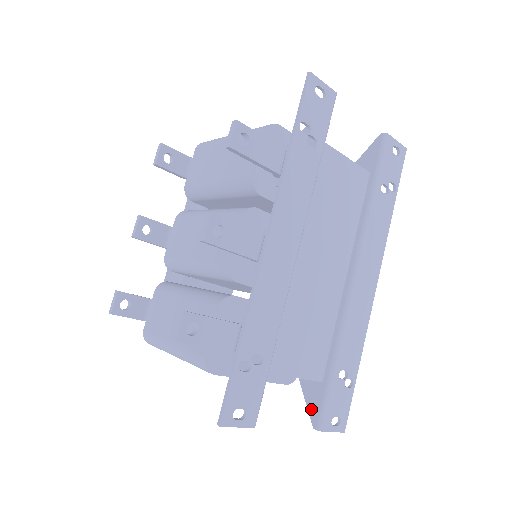
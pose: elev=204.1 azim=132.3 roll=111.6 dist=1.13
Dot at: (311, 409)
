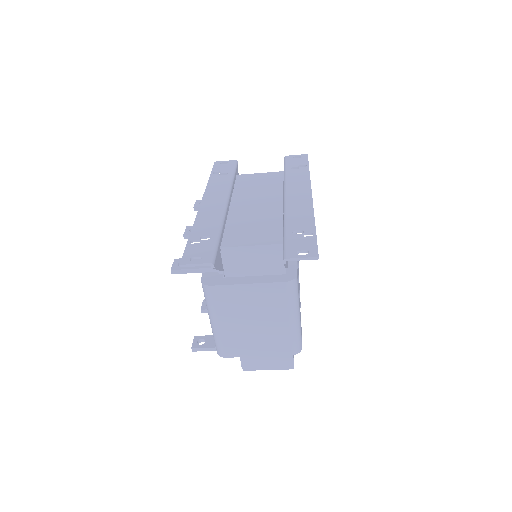
Dot at: occluded
